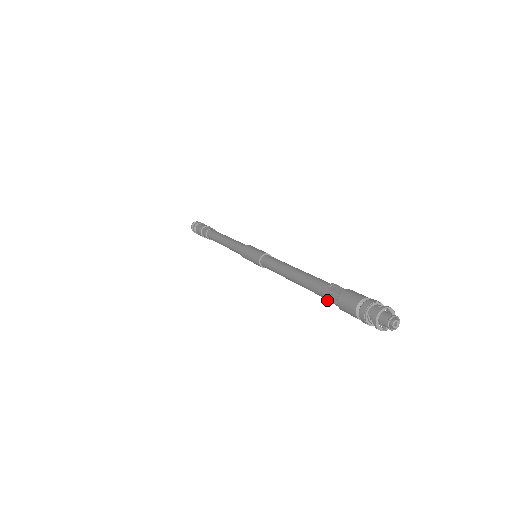
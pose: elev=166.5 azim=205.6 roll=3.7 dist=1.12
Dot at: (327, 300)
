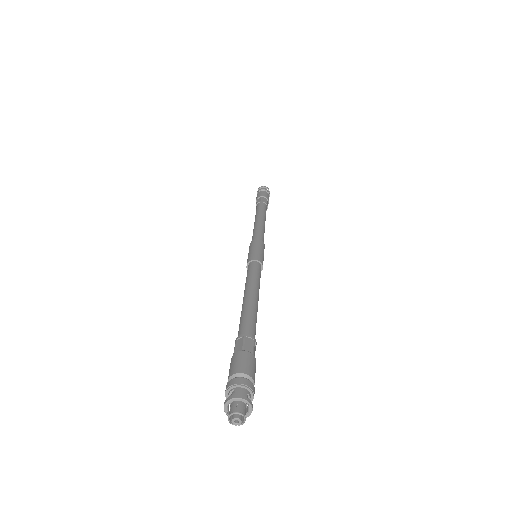
Dot at: (236, 343)
